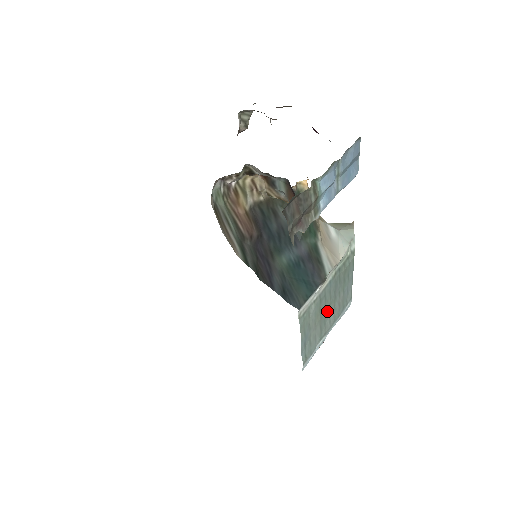
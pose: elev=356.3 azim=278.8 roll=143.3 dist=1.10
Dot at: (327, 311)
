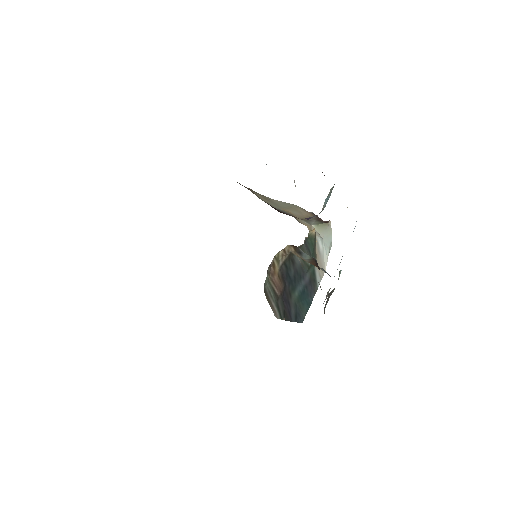
Dot at: occluded
